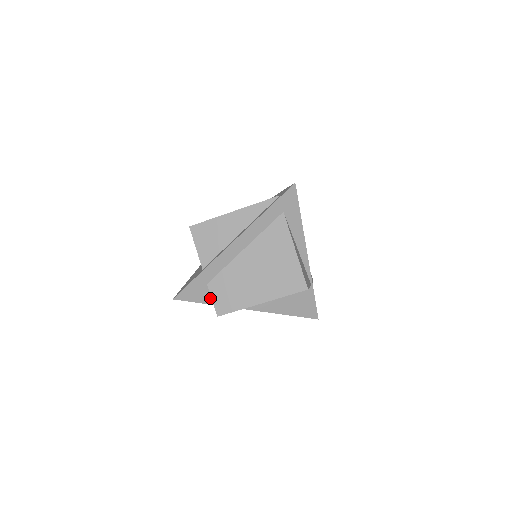
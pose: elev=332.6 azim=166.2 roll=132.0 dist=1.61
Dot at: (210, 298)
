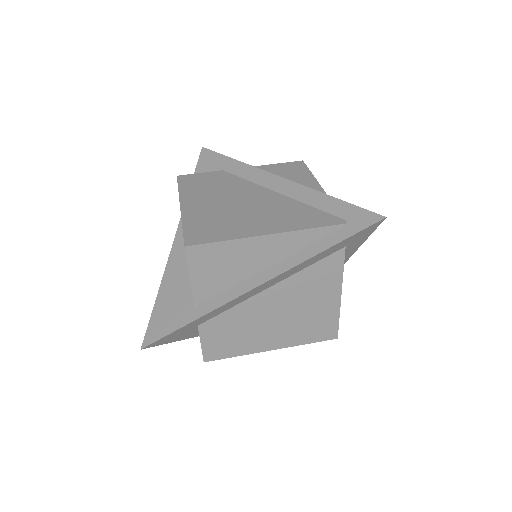
Dot at: (193, 334)
